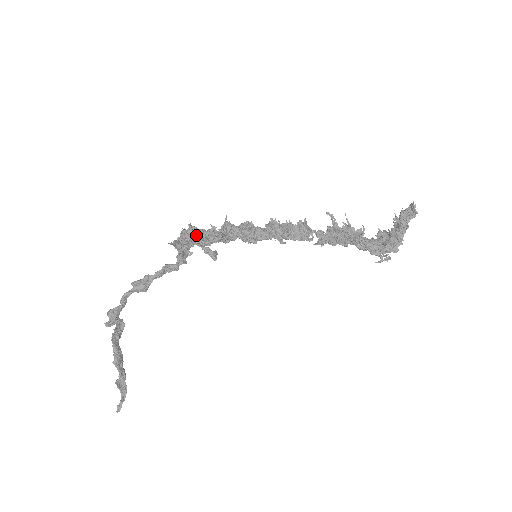
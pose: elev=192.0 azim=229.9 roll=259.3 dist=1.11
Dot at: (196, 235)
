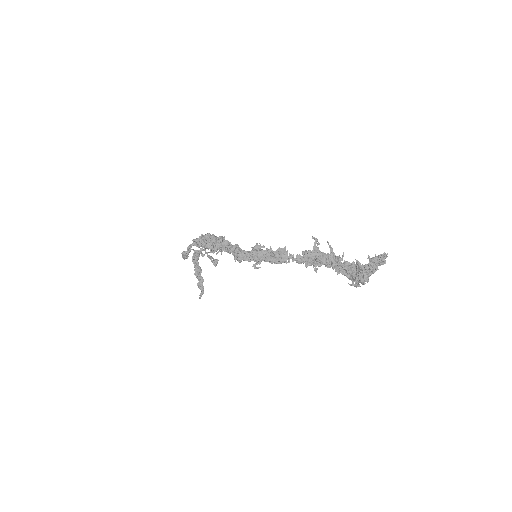
Dot at: (208, 242)
